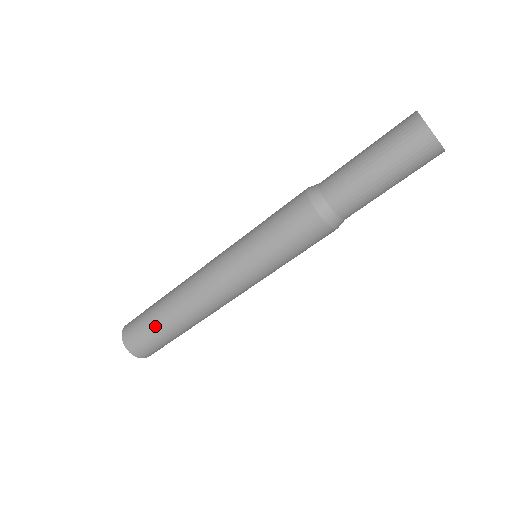
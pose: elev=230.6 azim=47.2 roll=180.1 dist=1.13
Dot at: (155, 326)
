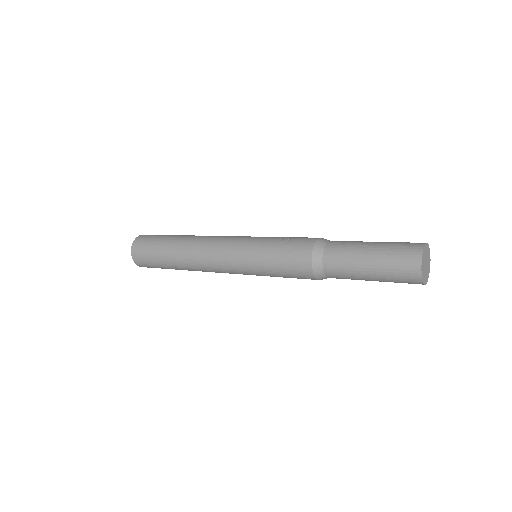
Dot at: occluded
